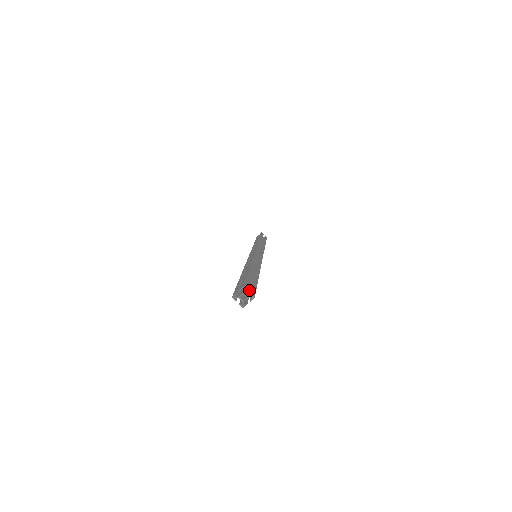
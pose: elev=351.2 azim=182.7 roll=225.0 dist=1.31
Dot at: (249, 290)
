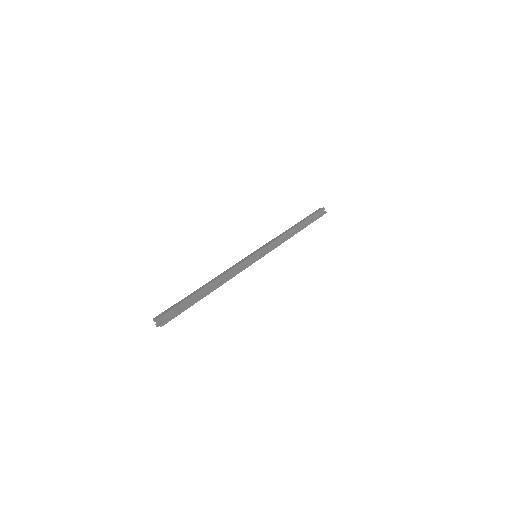
Dot at: (171, 316)
